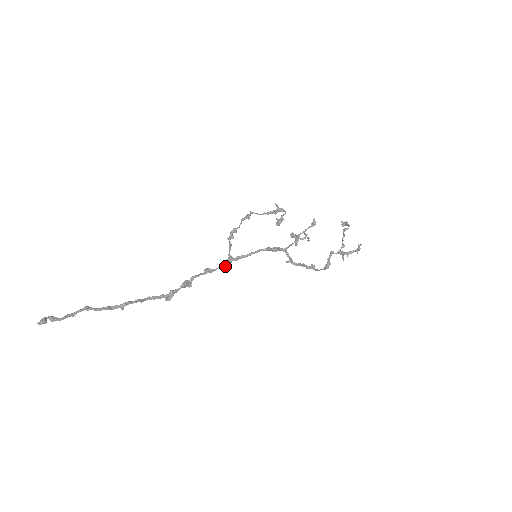
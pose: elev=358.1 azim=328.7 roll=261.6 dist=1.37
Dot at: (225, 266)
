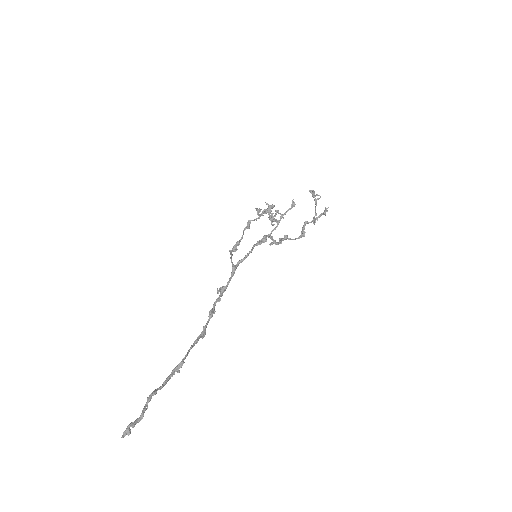
Dot at: occluded
